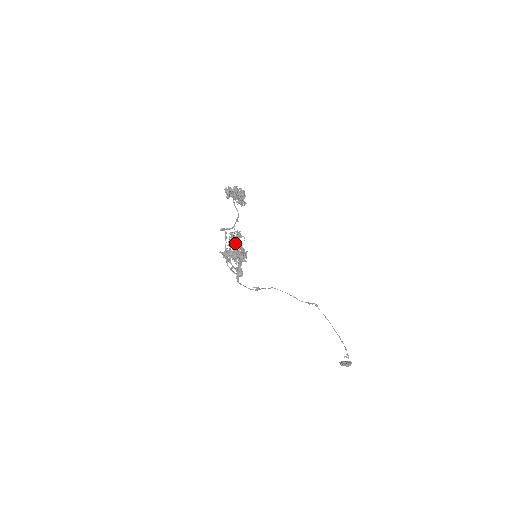
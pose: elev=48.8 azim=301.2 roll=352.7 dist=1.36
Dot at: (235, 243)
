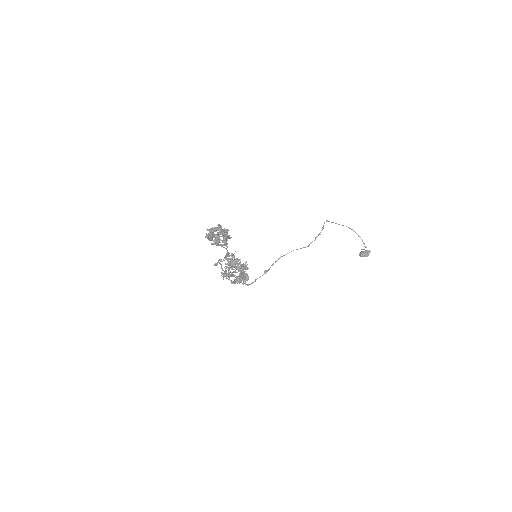
Dot at: (232, 266)
